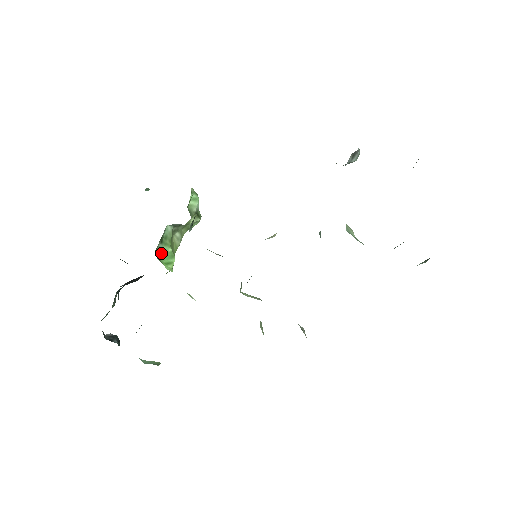
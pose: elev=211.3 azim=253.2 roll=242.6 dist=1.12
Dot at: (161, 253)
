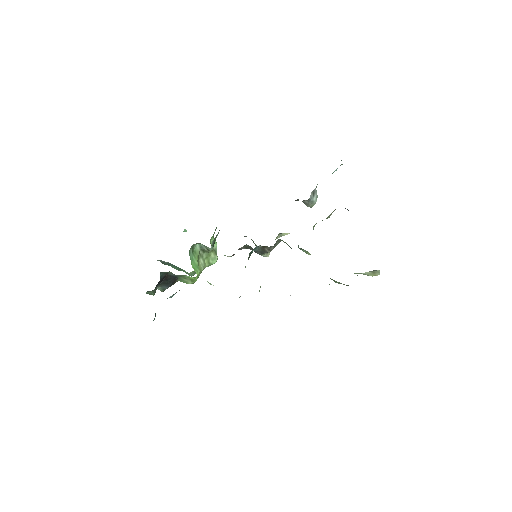
Dot at: (192, 259)
